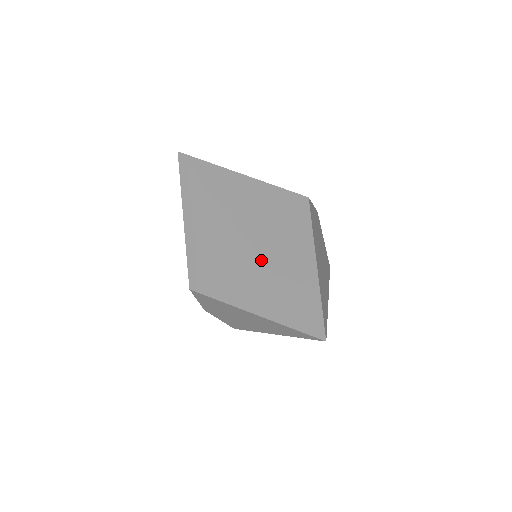
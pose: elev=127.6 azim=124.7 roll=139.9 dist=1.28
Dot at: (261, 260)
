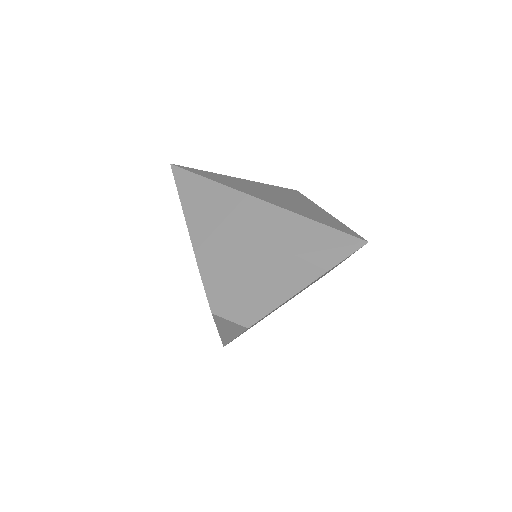
Dot at: (277, 207)
